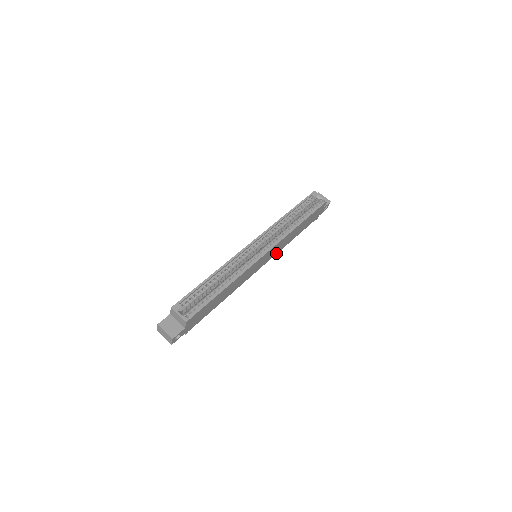
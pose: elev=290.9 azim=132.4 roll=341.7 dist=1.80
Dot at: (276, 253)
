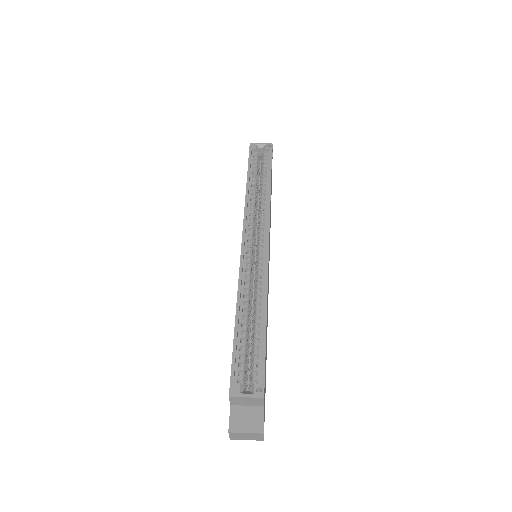
Dot at: occluded
